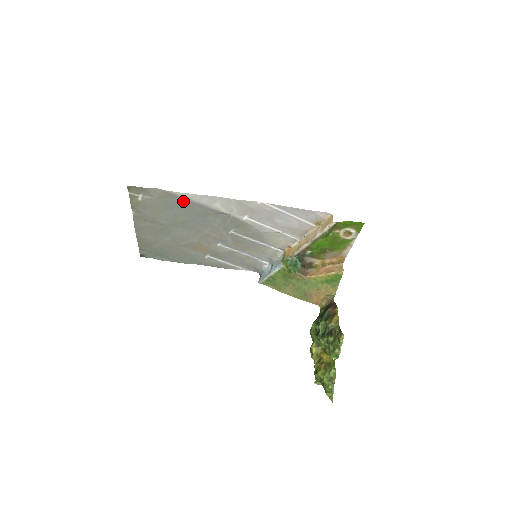
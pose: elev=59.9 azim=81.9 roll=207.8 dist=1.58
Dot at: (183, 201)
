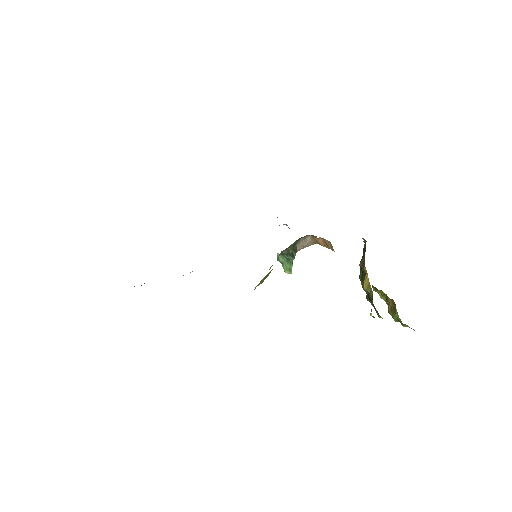
Dot at: occluded
